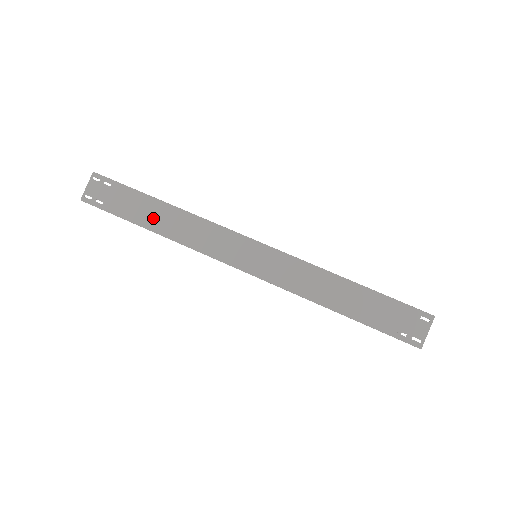
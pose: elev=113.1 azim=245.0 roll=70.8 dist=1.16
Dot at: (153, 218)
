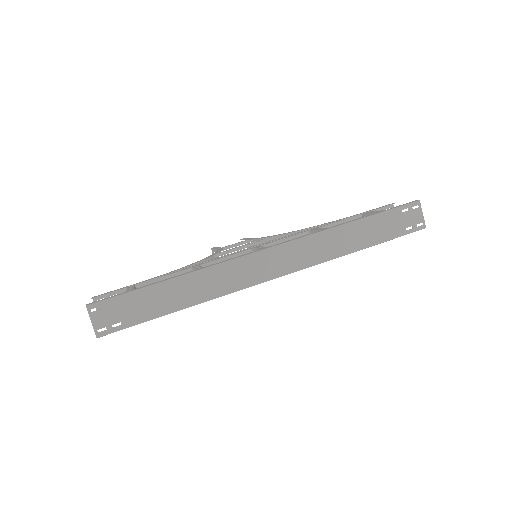
Dot at: (177, 298)
